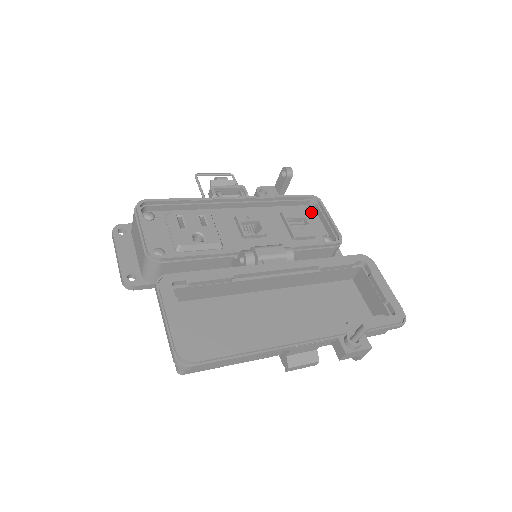
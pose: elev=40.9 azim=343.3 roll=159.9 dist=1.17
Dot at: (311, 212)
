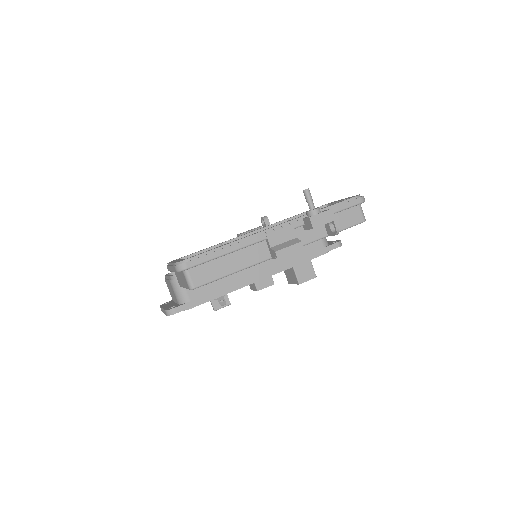
Dot at: occluded
